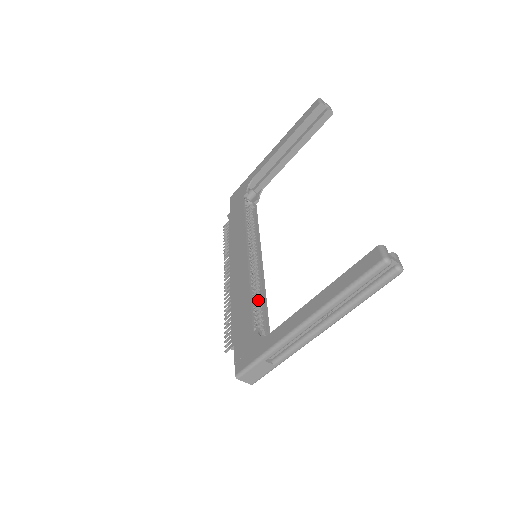
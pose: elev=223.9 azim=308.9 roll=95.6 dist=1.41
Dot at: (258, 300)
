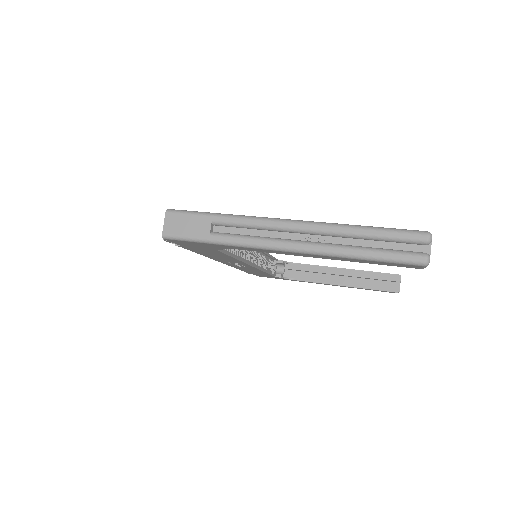
Dot at: occluded
